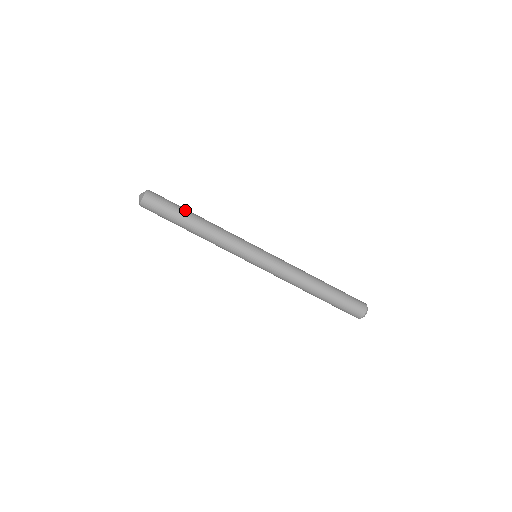
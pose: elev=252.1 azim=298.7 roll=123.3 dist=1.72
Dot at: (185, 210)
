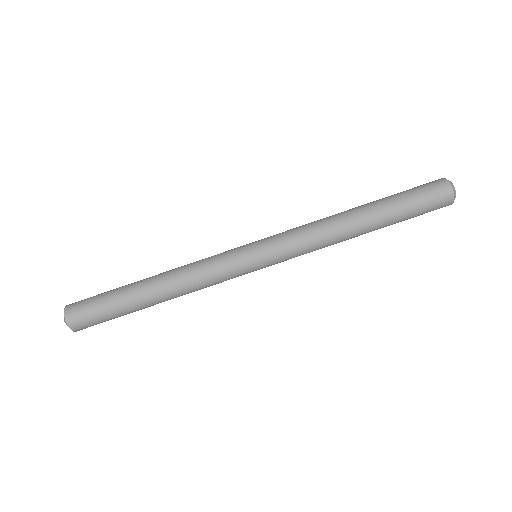
Dot at: (126, 294)
